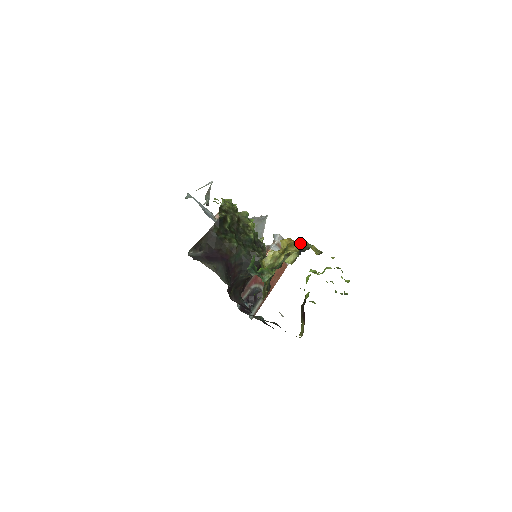
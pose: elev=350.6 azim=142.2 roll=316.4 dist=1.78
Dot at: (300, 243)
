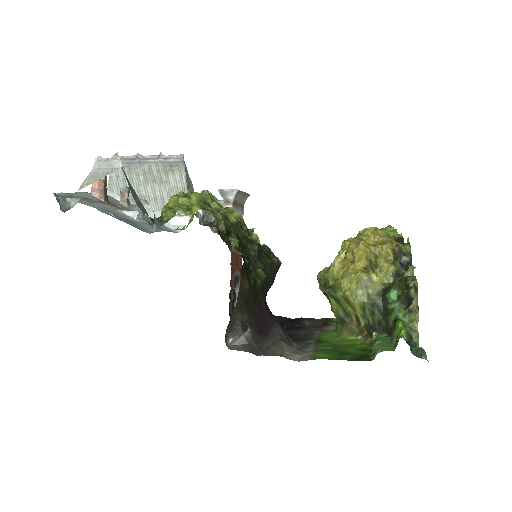
Dot at: (389, 248)
